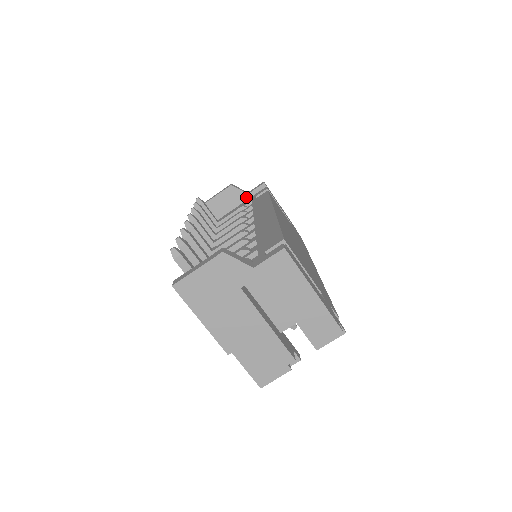
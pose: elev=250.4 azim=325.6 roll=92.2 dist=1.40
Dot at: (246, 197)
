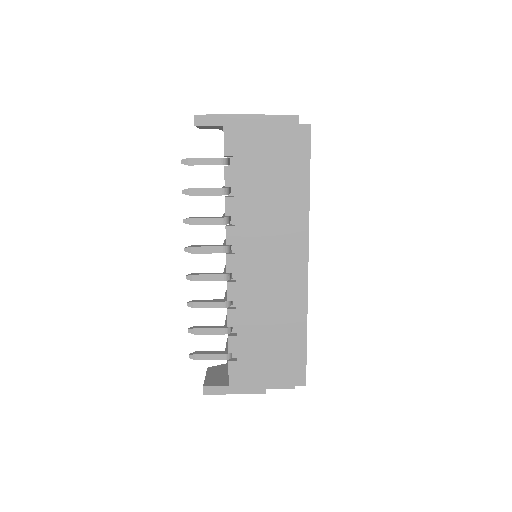
Dot at: occluded
